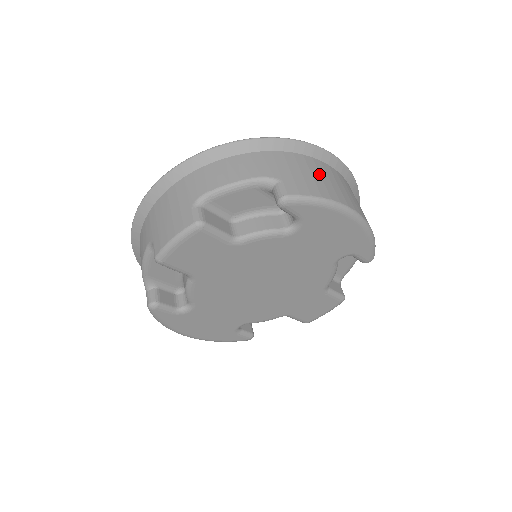
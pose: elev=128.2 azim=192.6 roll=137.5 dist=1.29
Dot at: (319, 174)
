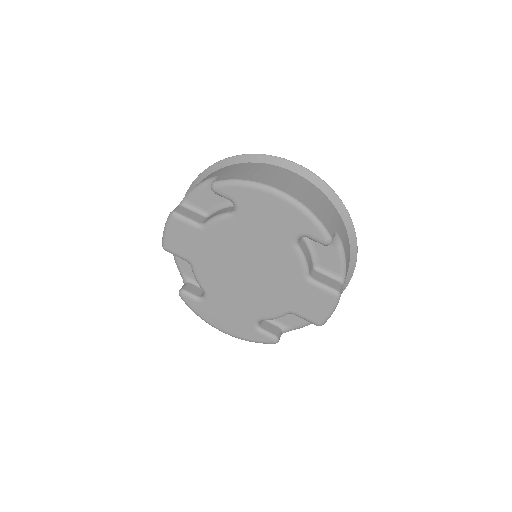
Dot at: (257, 170)
